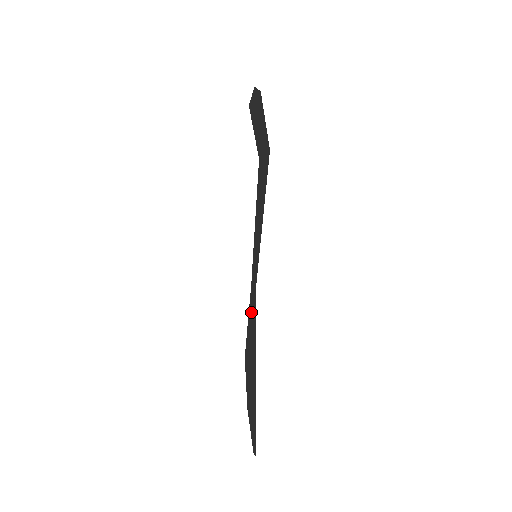
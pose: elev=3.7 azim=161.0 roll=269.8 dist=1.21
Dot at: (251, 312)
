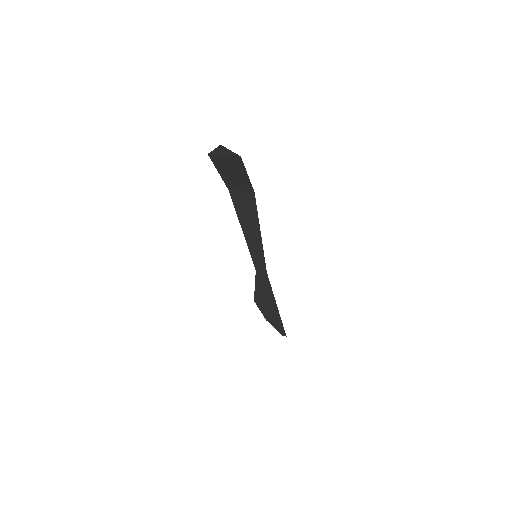
Dot at: (261, 284)
